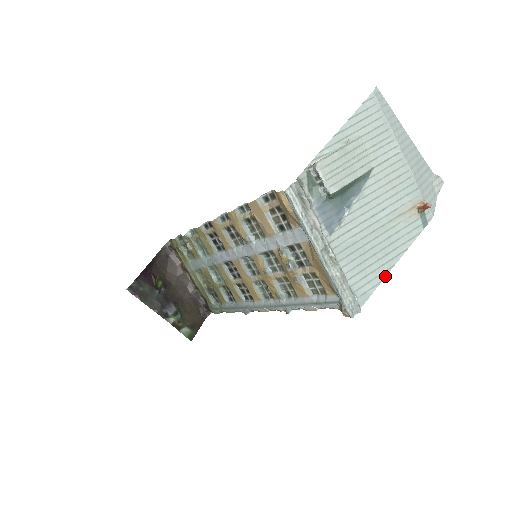
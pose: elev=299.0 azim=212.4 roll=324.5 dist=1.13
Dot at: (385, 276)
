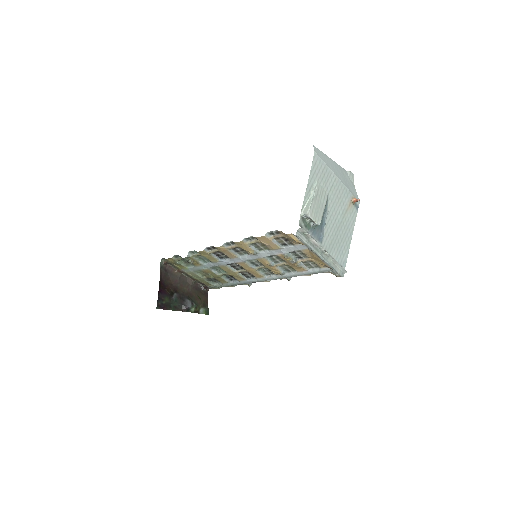
Dot at: (349, 247)
